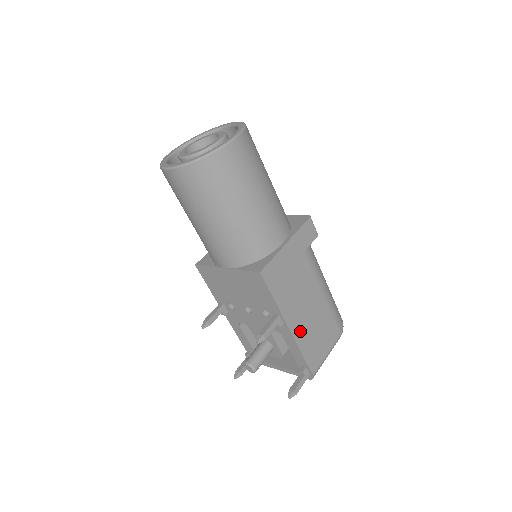
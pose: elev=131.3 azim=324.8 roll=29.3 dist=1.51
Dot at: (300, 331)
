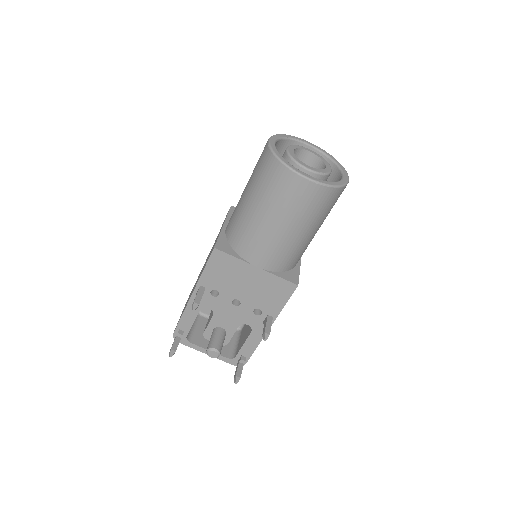
Dot at: occluded
